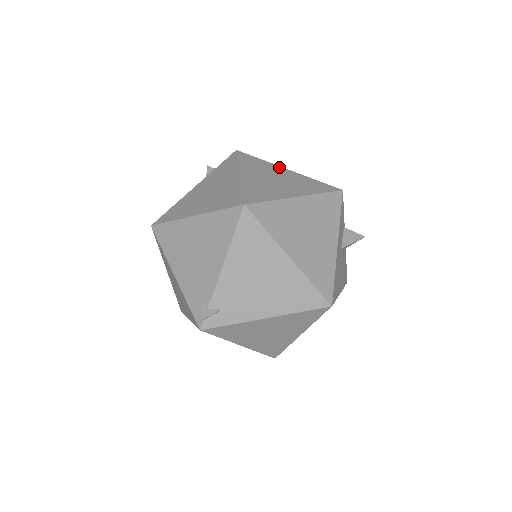
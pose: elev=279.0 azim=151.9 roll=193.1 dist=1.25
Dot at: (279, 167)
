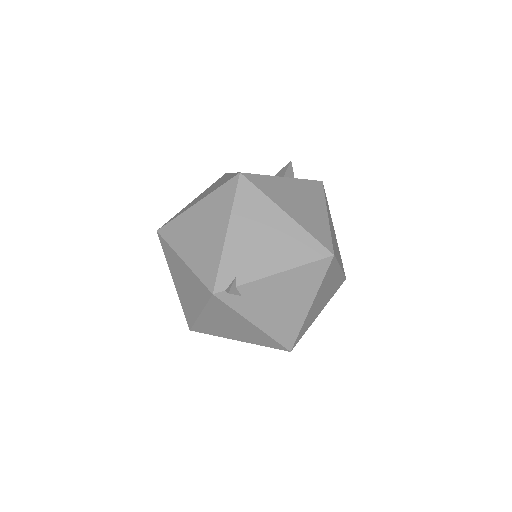
Dot at: occluded
